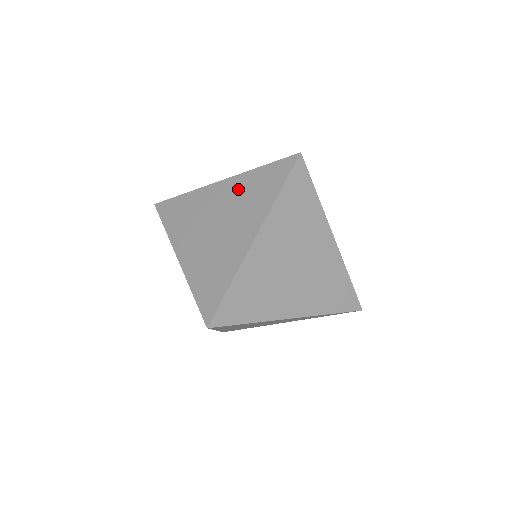
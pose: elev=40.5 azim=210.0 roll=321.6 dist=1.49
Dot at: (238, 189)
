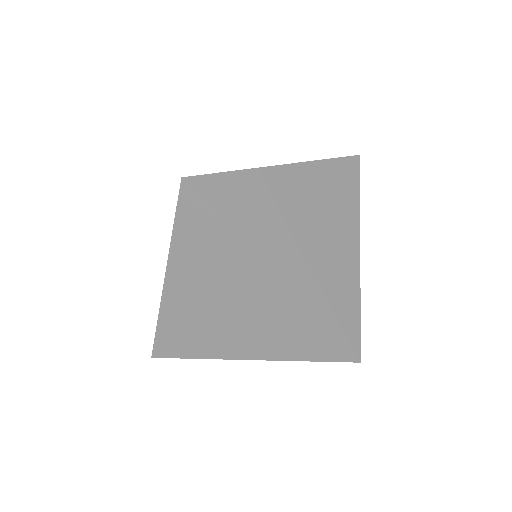
Dot at: occluded
